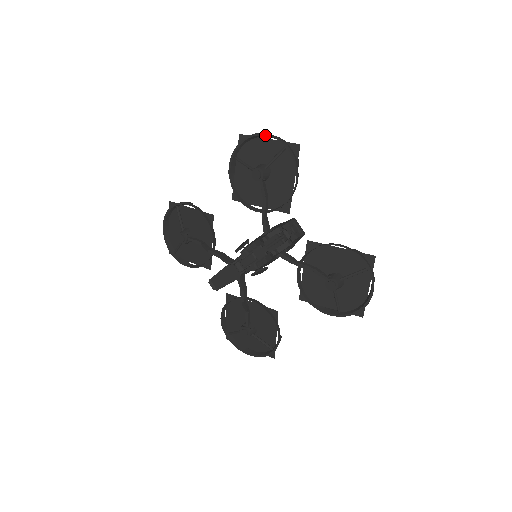
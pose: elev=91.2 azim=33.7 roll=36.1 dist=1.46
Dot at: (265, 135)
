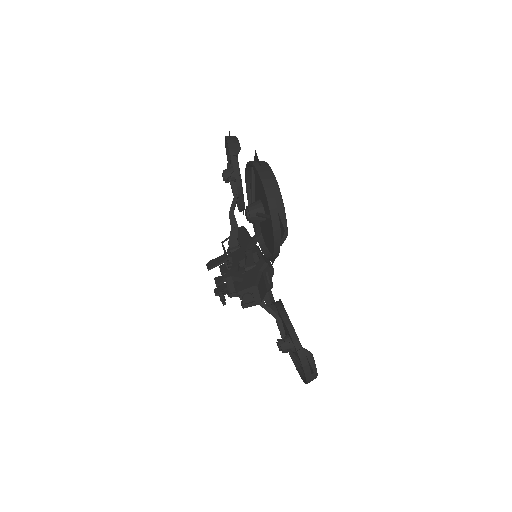
Dot at: (262, 186)
